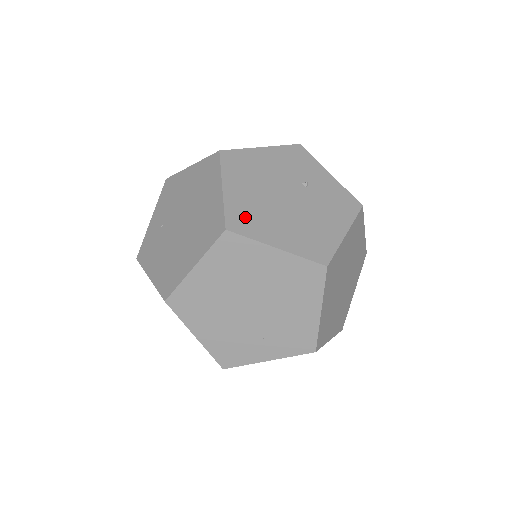
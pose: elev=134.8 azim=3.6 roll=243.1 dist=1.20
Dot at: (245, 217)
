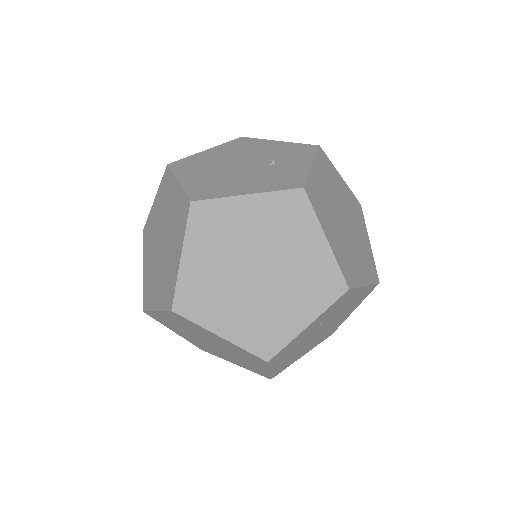
Dot at: (191, 164)
